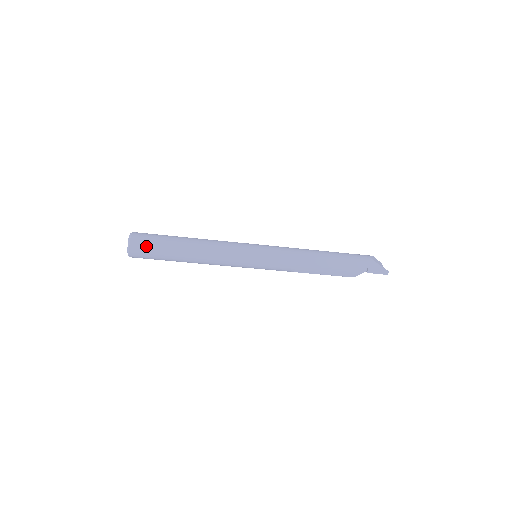
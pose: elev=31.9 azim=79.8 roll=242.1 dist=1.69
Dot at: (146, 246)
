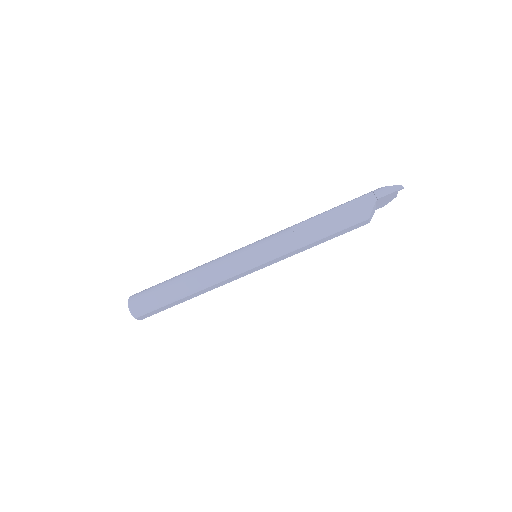
Dot at: (143, 294)
